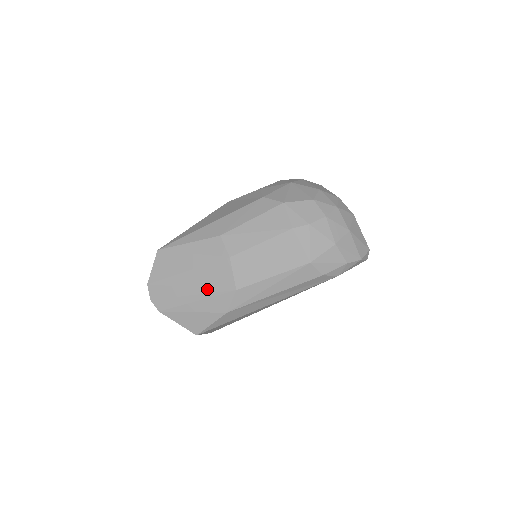
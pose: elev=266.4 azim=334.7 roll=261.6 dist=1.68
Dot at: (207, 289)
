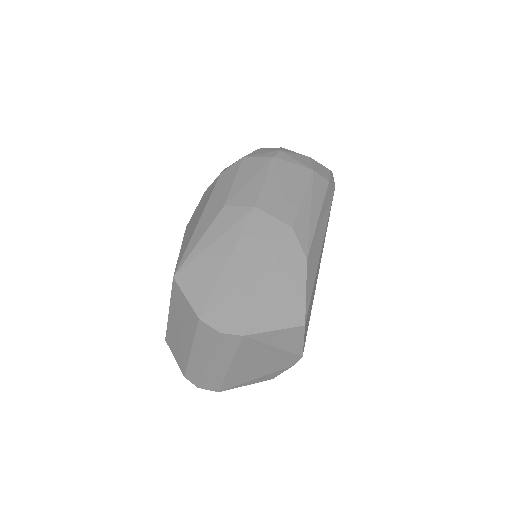
Dot at: (266, 254)
